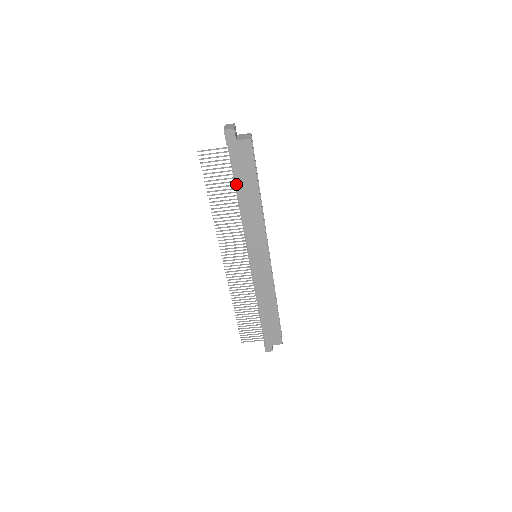
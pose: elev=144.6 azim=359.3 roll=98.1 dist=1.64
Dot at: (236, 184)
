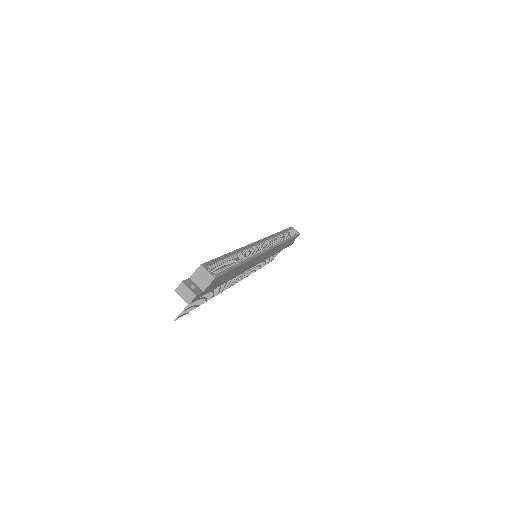
Dot at: occluded
